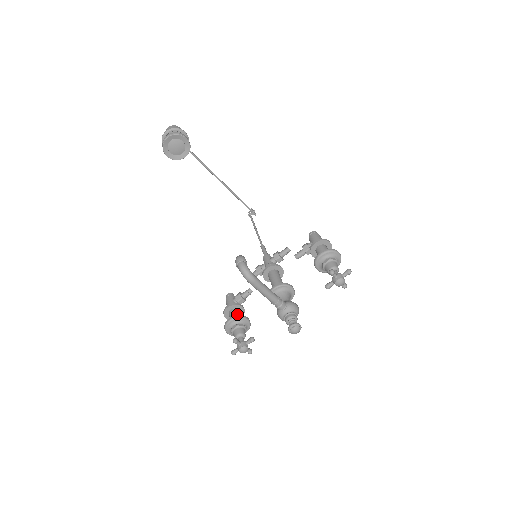
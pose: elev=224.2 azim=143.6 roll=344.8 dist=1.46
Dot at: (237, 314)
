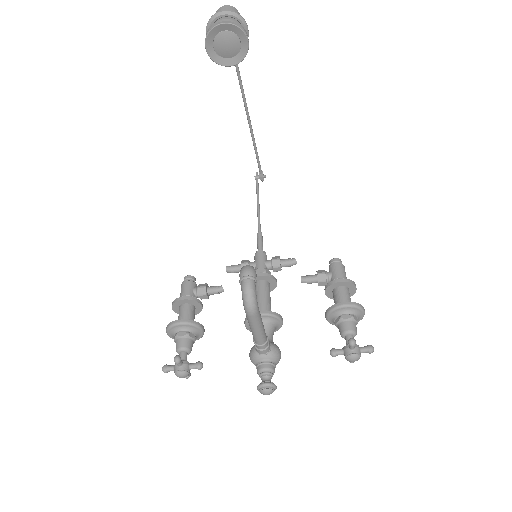
Dot at: (192, 314)
